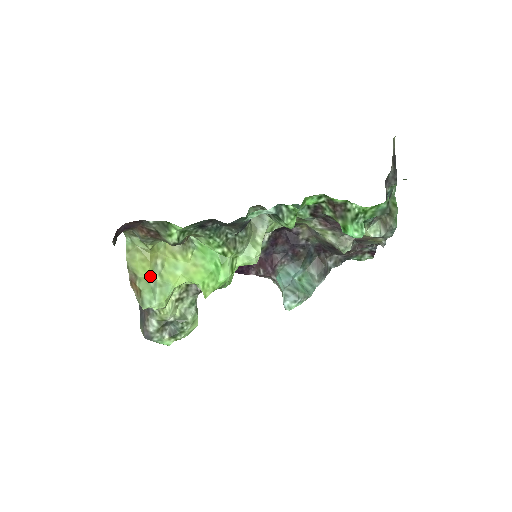
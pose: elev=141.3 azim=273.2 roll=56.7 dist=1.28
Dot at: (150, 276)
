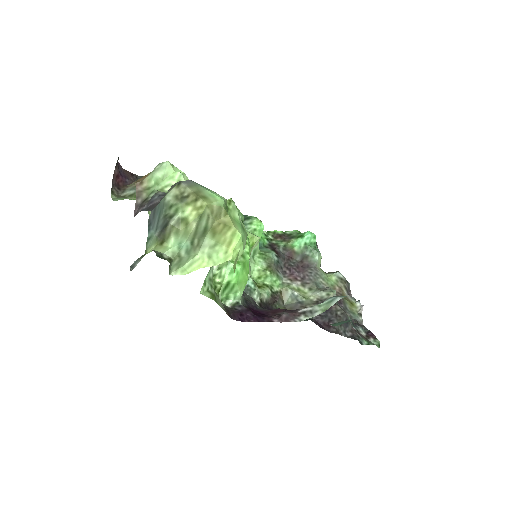
Dot at: occluded
